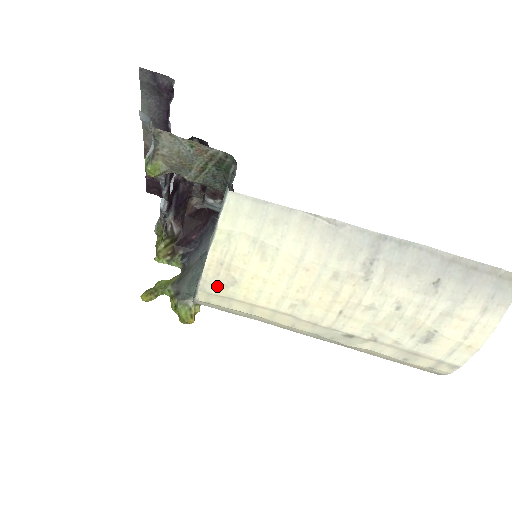
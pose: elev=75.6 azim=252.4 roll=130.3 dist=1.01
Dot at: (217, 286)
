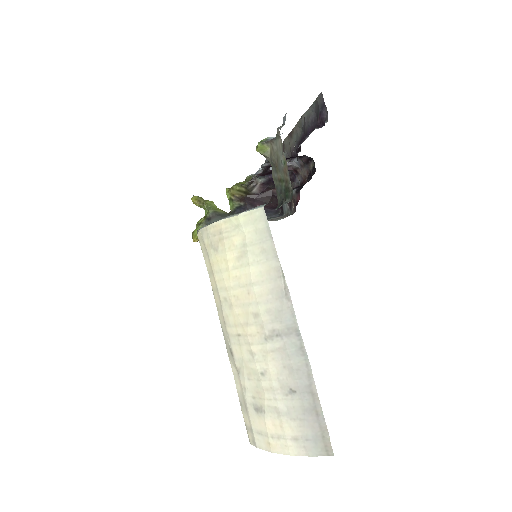
Dot at: (209, 240)
